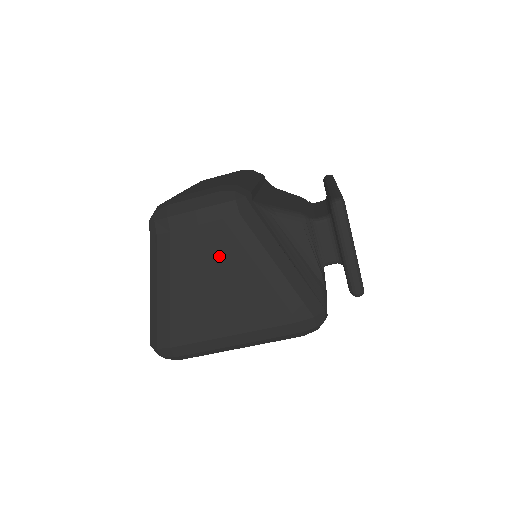
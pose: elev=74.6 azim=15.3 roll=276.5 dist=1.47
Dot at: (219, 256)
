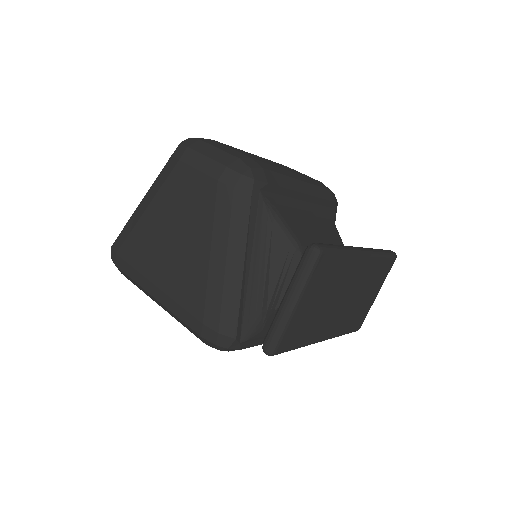
Dot at: (194, 210)
